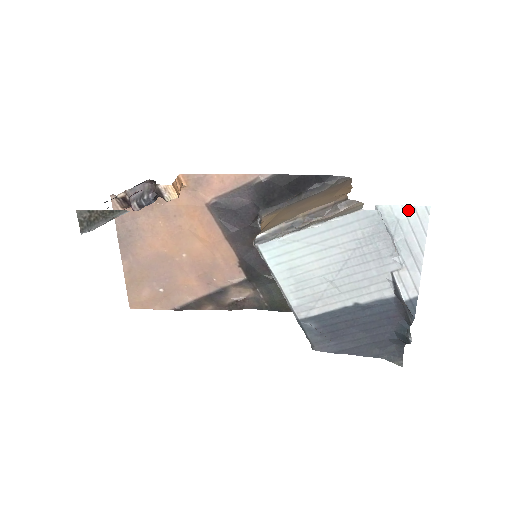
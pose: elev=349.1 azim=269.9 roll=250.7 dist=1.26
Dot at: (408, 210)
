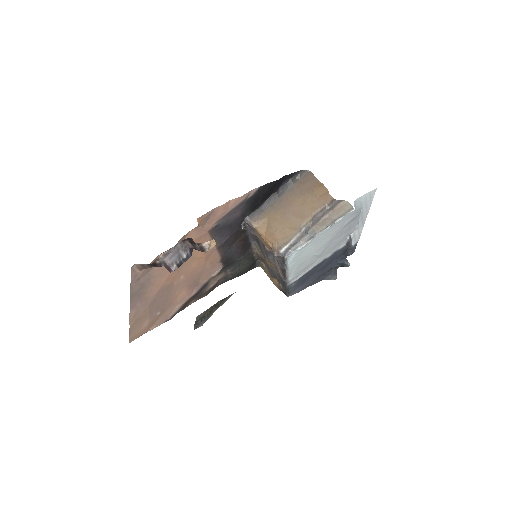
Dot at: (367, 195)
